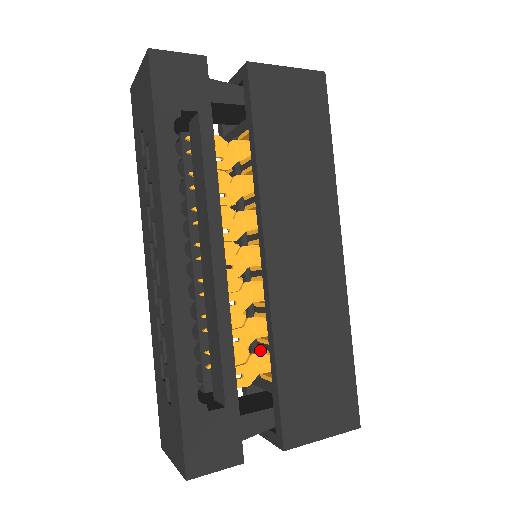
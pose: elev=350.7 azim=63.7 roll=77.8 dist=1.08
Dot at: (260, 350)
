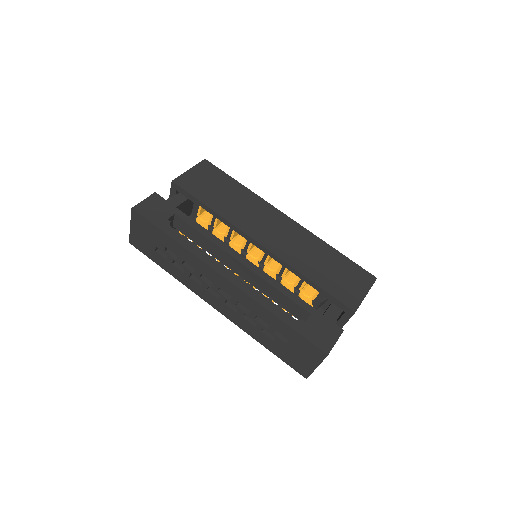
Dot at: (300, 289)
